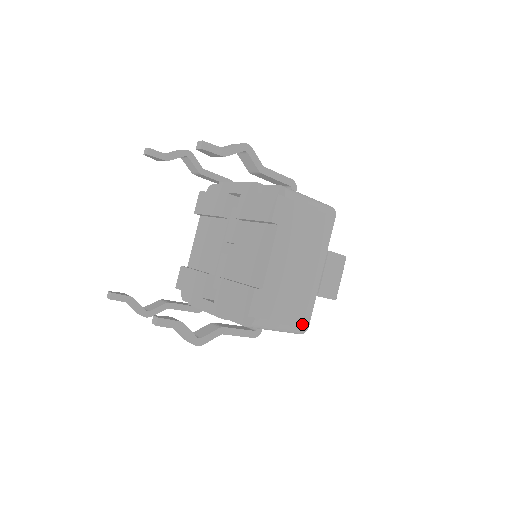
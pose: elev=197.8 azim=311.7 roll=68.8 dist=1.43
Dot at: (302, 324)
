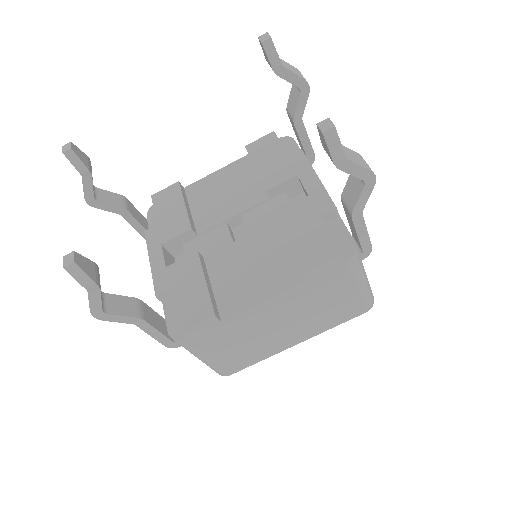
Dot at: (226, 370)
